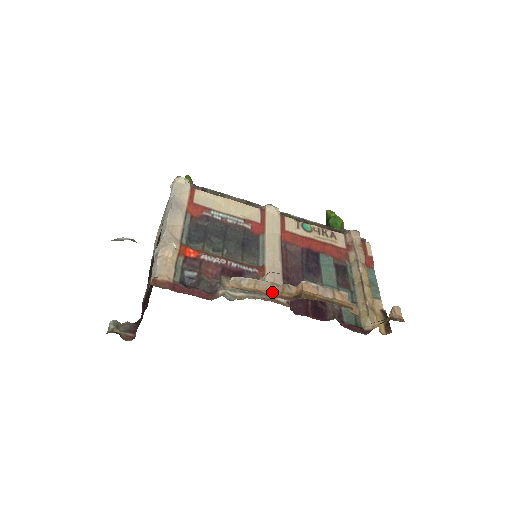
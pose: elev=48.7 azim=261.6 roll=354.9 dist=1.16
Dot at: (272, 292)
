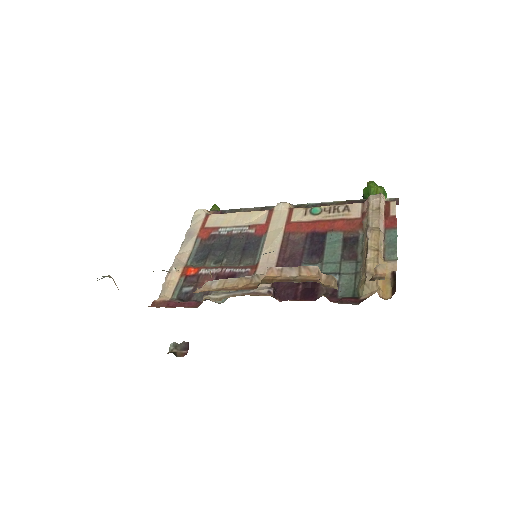
Dot at: (240, 286)
